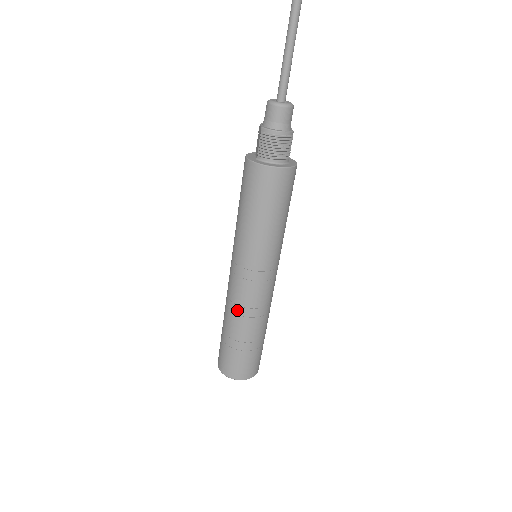
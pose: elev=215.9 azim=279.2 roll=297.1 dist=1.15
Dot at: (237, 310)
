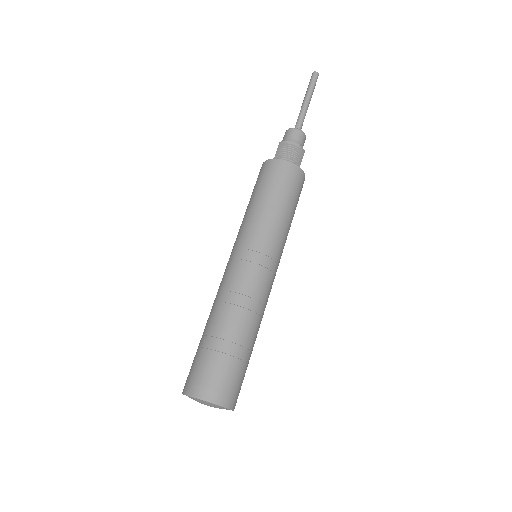
Dot at: (228, 297)
